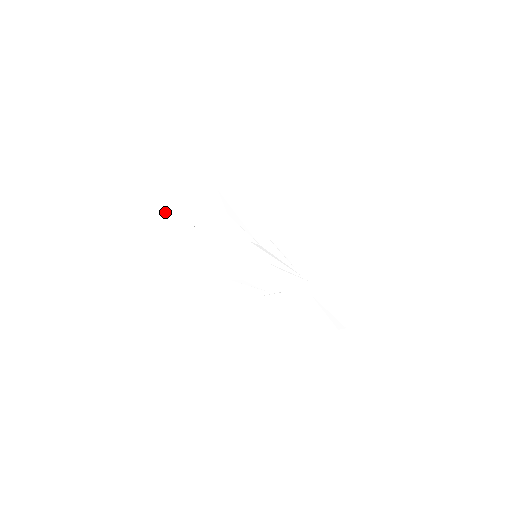
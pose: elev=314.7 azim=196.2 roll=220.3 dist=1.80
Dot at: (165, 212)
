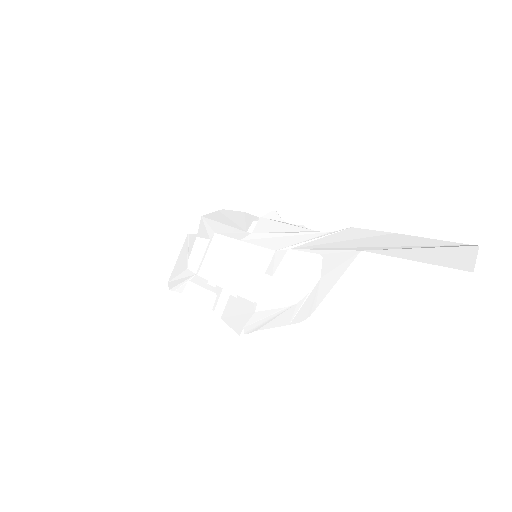
Dot at: (169, 285)
